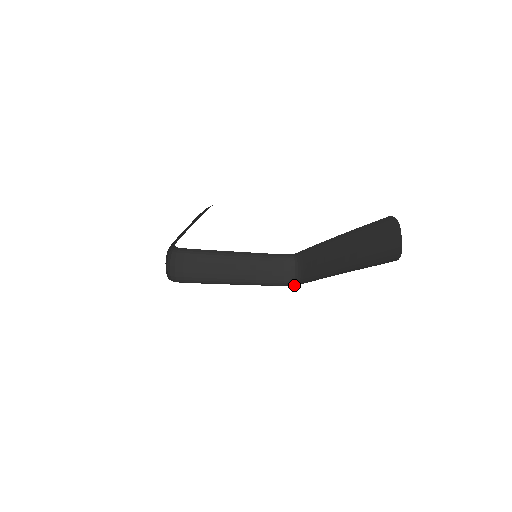
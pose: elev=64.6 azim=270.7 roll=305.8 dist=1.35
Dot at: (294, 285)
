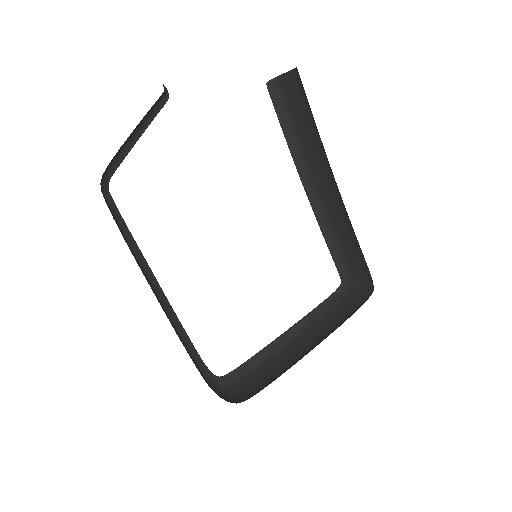
Dot at: (372, 289)
